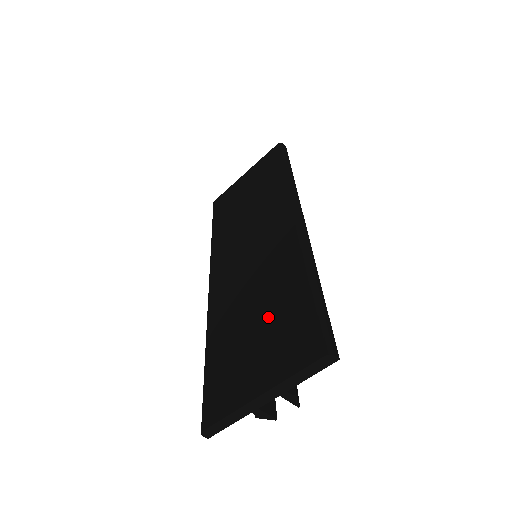
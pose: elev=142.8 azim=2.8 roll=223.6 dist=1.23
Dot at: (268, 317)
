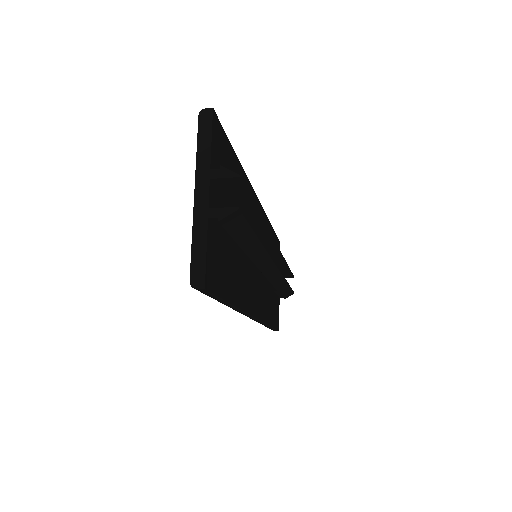
Dot at: occluded
